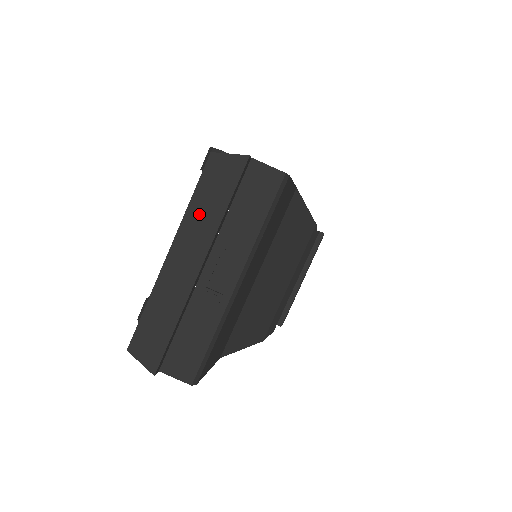
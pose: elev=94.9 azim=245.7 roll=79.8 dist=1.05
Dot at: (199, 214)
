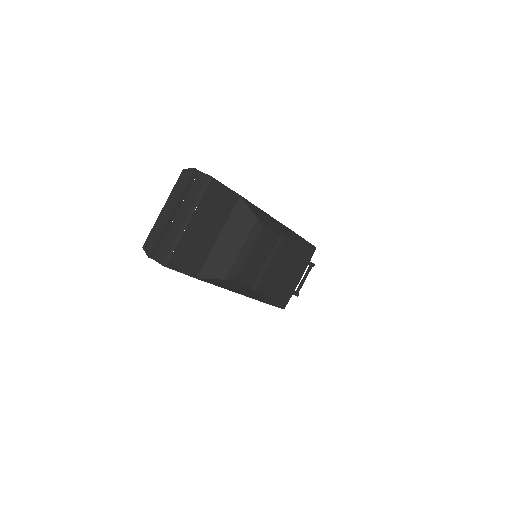
Dot at: (175, 192)
